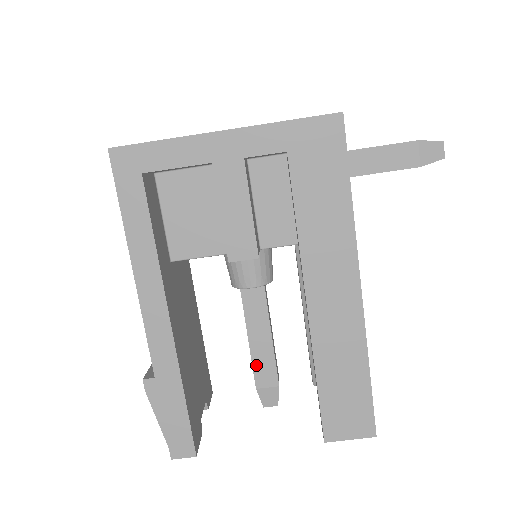
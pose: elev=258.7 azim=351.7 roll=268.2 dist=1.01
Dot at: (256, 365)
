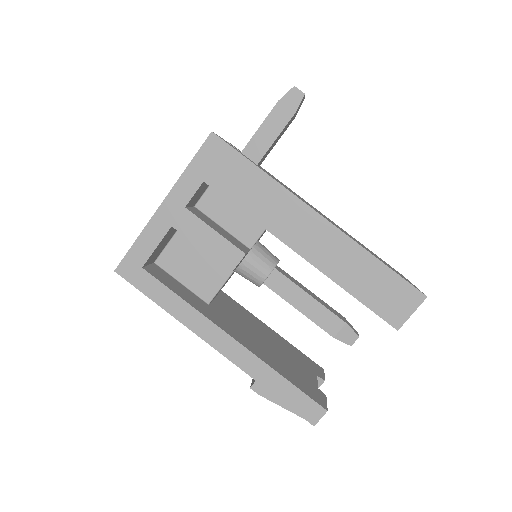
Dot at: (319, 322)
